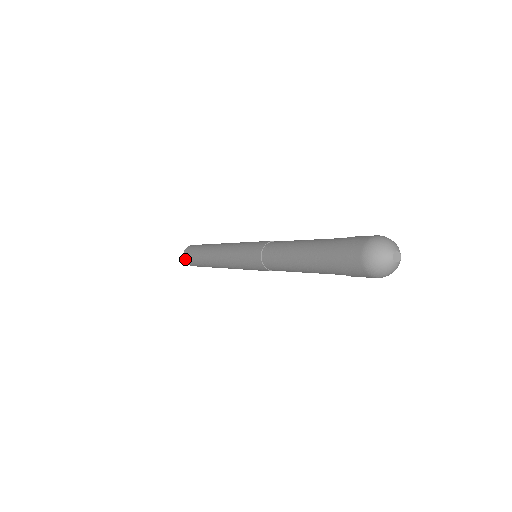
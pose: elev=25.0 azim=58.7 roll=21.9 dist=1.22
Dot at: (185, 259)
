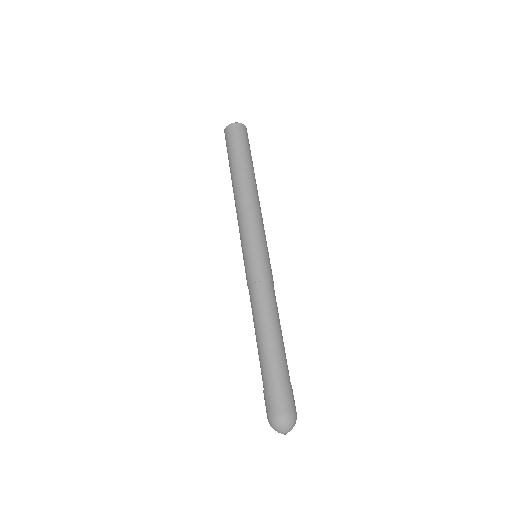
Dot at: occluded
